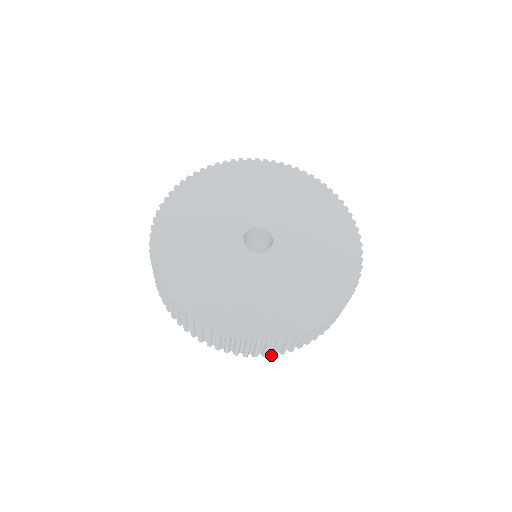
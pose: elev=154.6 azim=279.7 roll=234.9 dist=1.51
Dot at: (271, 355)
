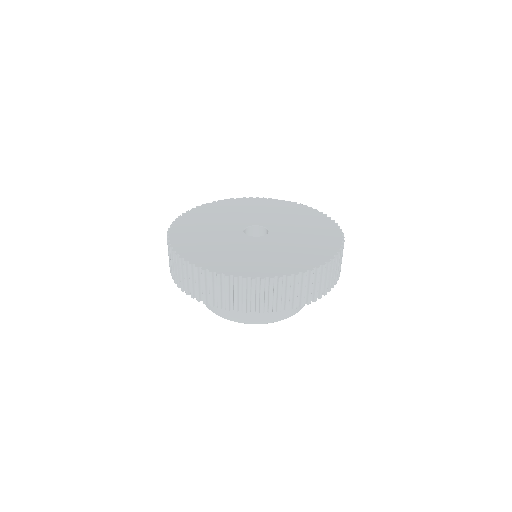
Dot at: (292, 308)
